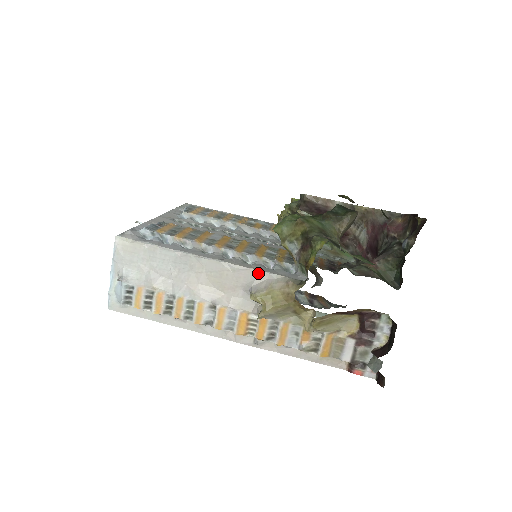
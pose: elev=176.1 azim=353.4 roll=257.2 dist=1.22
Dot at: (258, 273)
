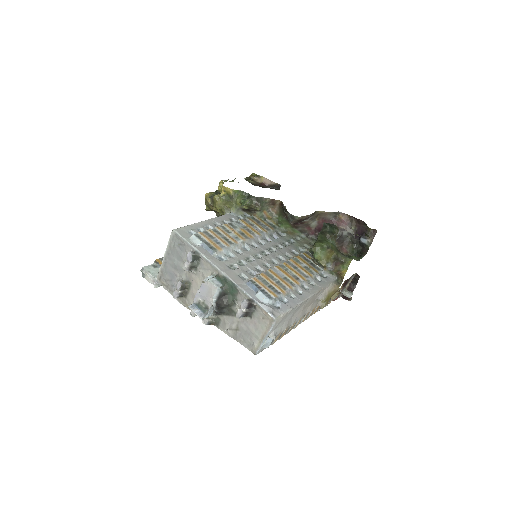
Dot at: (324, 289)
